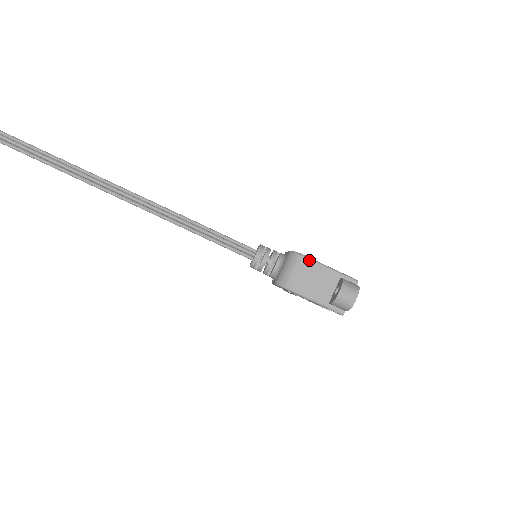
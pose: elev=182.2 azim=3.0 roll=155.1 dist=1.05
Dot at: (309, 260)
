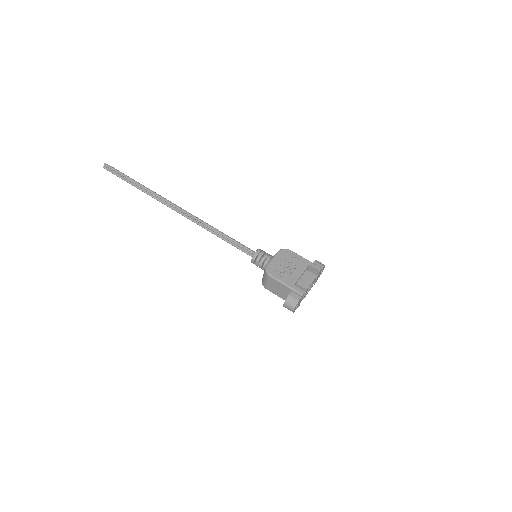
Dot at: (272, 278)
